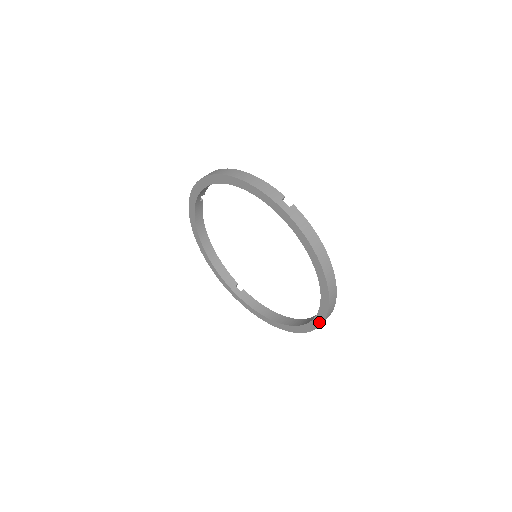
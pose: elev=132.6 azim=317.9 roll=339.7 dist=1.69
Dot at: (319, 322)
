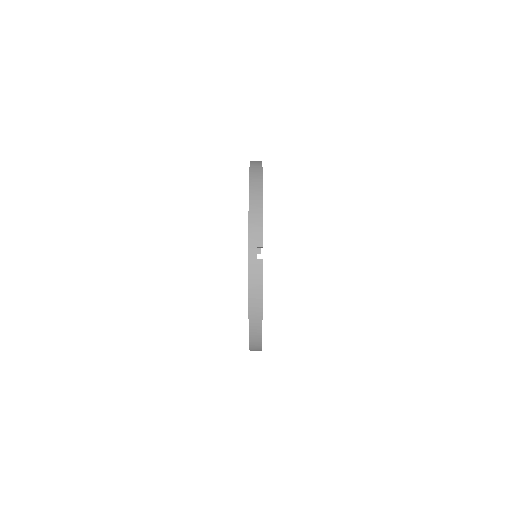
Dot at: (248, 246)
